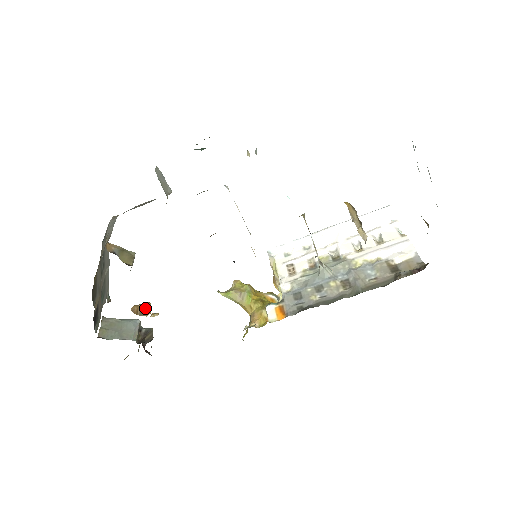
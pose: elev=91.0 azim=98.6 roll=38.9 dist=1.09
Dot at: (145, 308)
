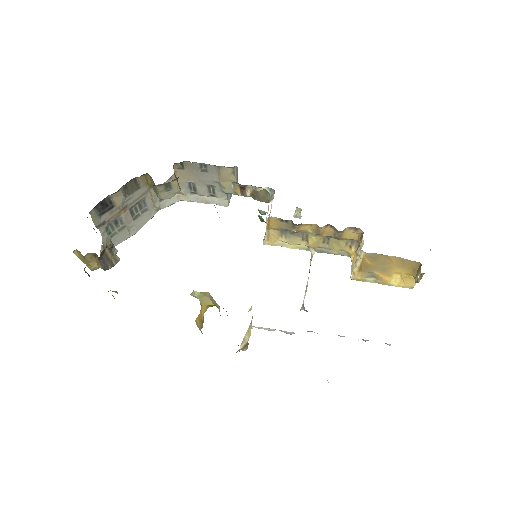
Dot at: occluded
